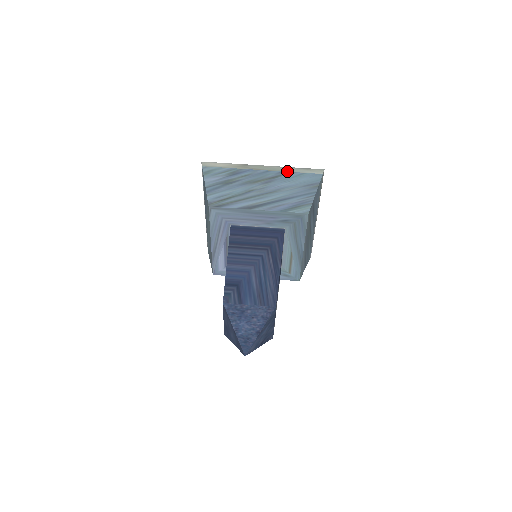
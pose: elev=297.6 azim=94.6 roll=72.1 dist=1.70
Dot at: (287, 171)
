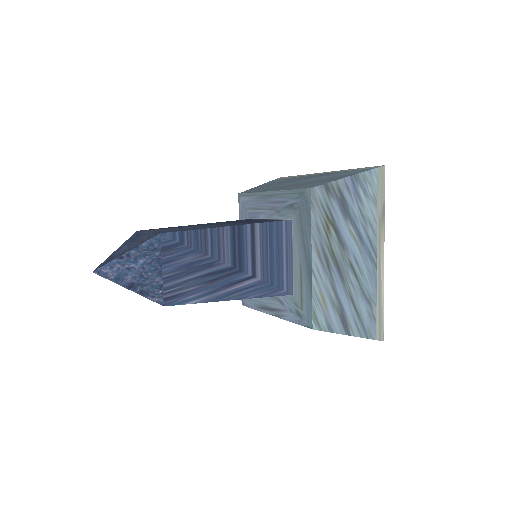
Dot at: (341, 171)
